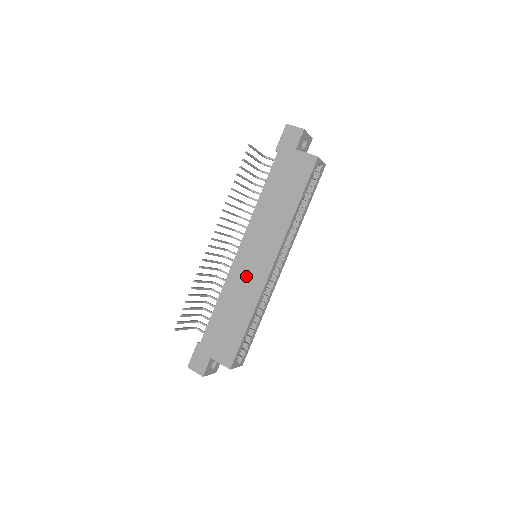
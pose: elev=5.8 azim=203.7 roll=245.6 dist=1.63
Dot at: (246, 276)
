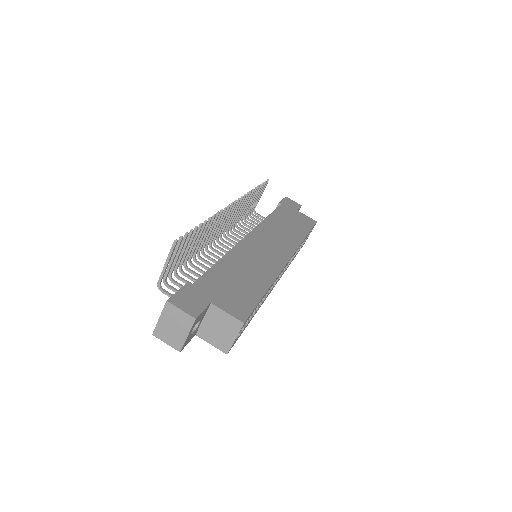
Dot at: (260, 254)
